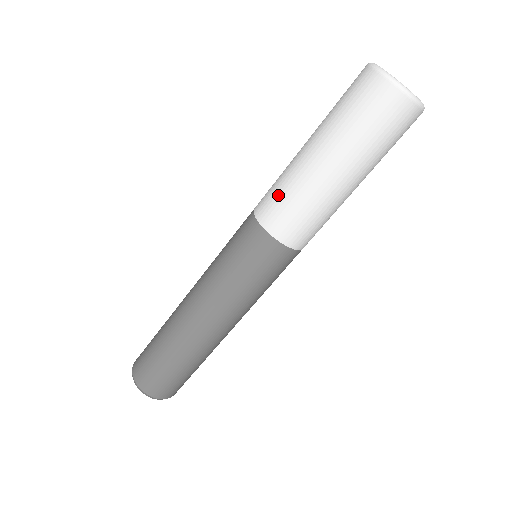
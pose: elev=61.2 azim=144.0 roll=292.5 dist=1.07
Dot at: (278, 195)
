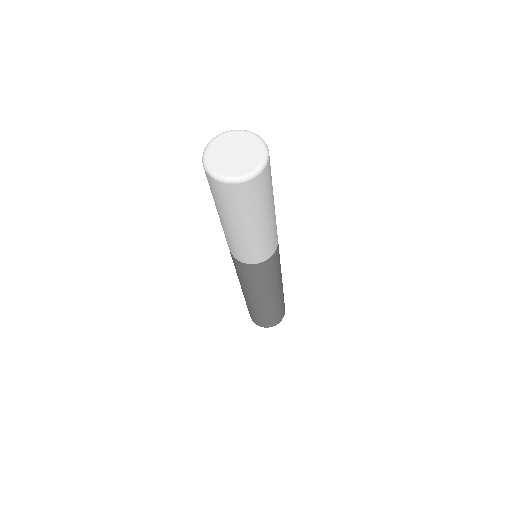
Dot at: (226, 239)
